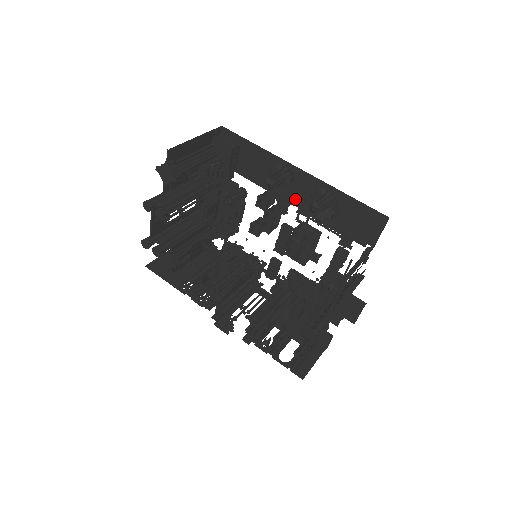
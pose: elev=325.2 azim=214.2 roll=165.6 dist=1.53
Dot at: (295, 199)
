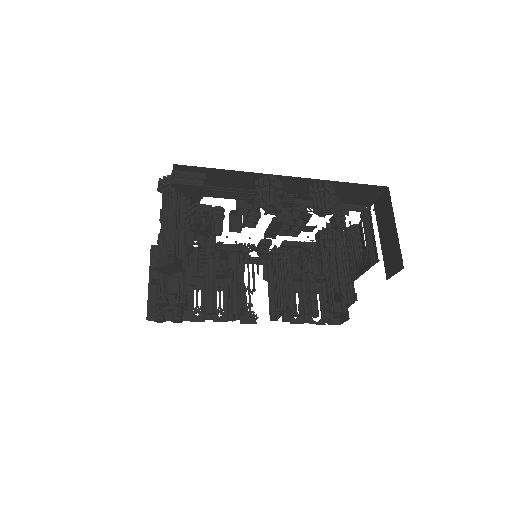
Dot at: (284, 199)
